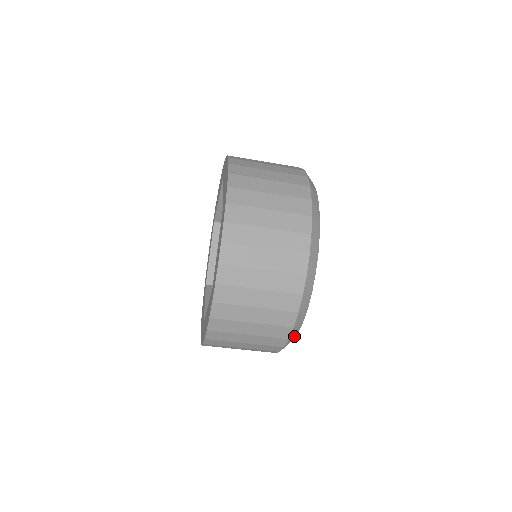
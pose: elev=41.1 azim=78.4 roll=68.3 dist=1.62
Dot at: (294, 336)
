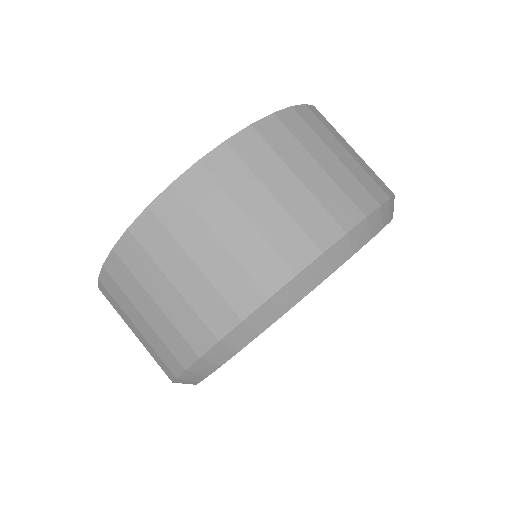
Dot at: (227, 354)
